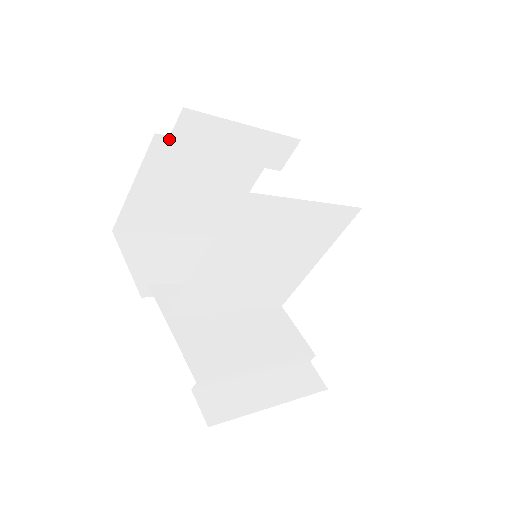
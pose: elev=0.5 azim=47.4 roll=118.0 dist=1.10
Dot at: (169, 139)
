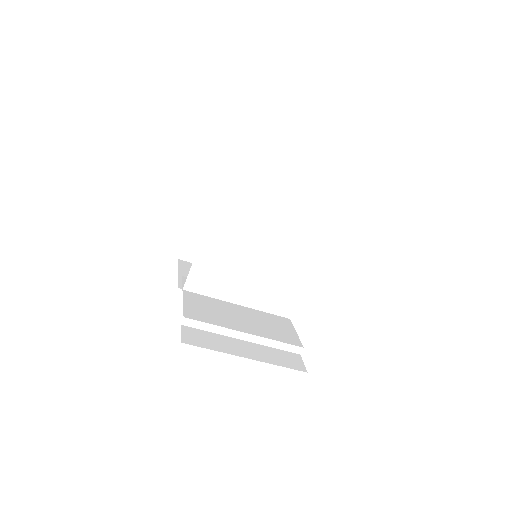
Dot at: (209, 182)
